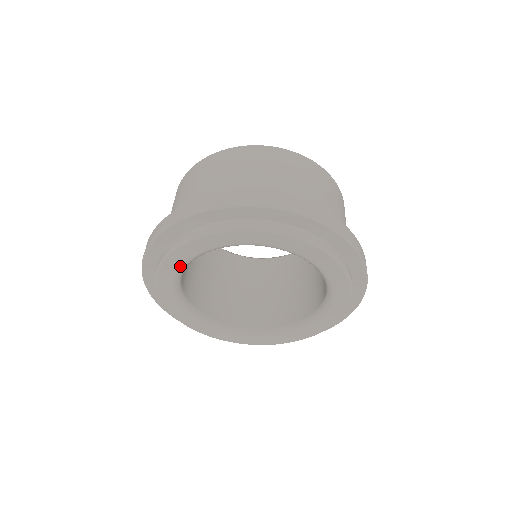
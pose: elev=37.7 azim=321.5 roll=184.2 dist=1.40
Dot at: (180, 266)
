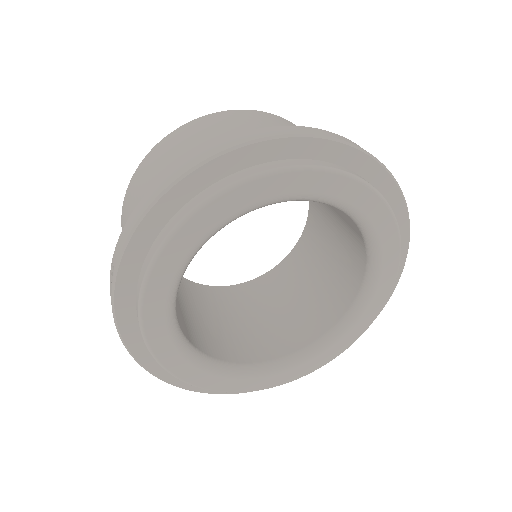
Dot at: (166, 304)
